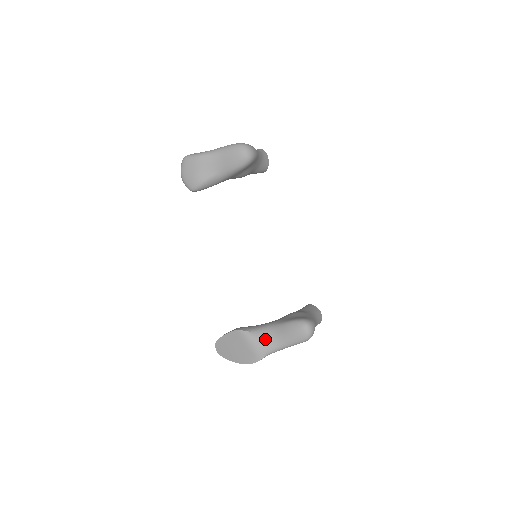
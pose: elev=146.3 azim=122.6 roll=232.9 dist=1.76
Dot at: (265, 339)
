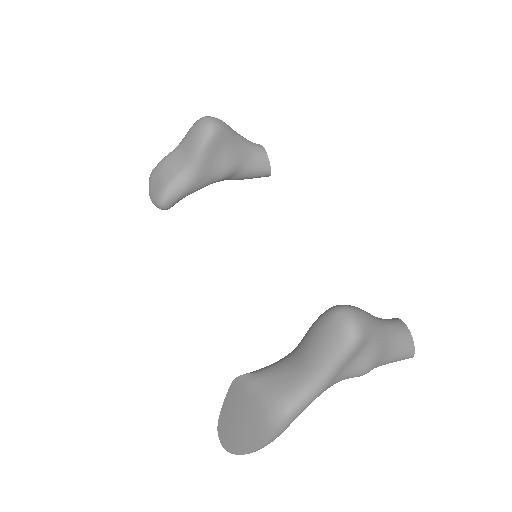
Dot at: (280, 376)
